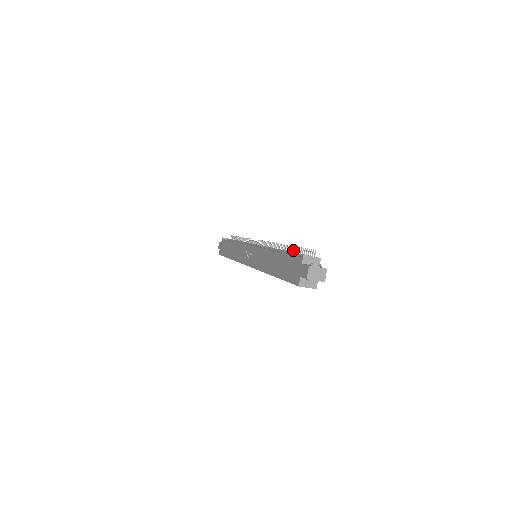
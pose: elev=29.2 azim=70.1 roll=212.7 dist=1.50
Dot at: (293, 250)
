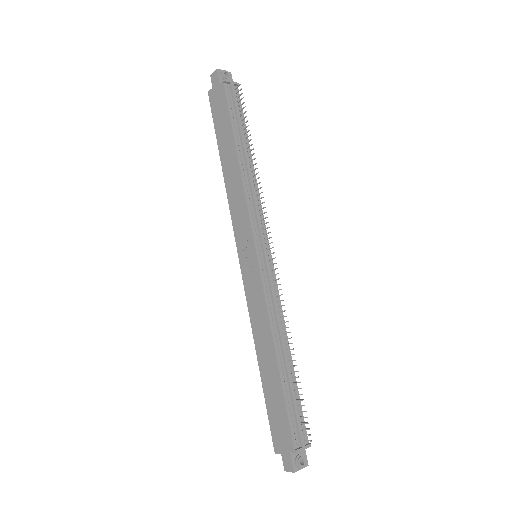
Dot at: (295, 378)
